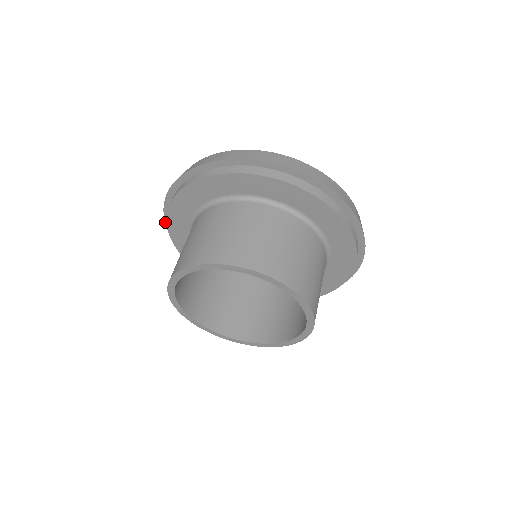
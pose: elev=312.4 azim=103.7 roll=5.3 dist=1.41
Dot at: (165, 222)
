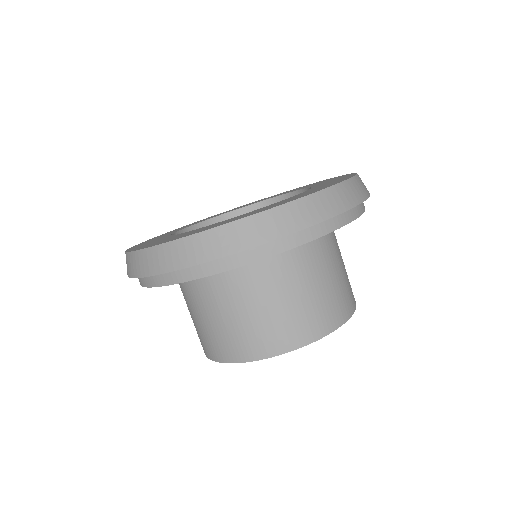
Dot at: occluded
